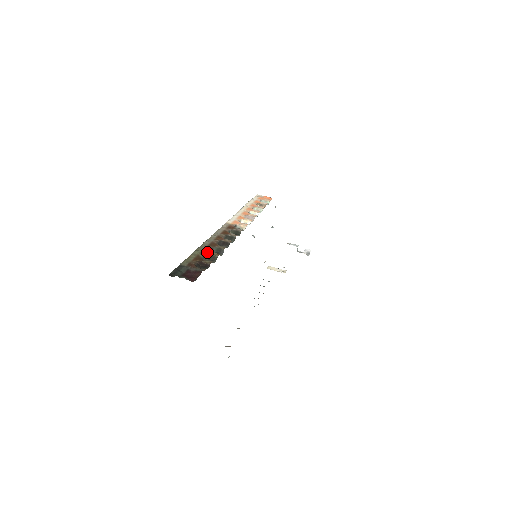
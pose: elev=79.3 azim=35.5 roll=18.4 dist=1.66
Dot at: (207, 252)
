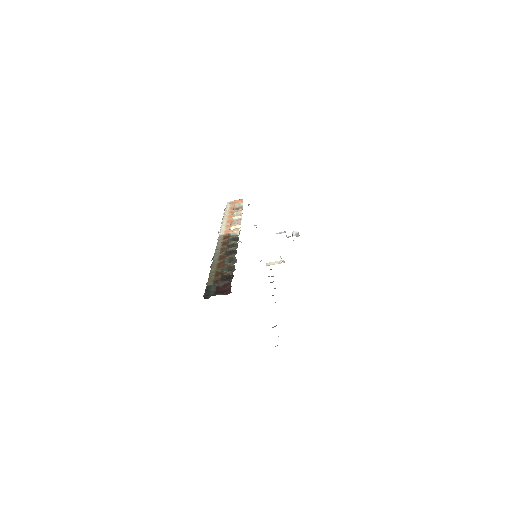
Dot at: (222, 265)
